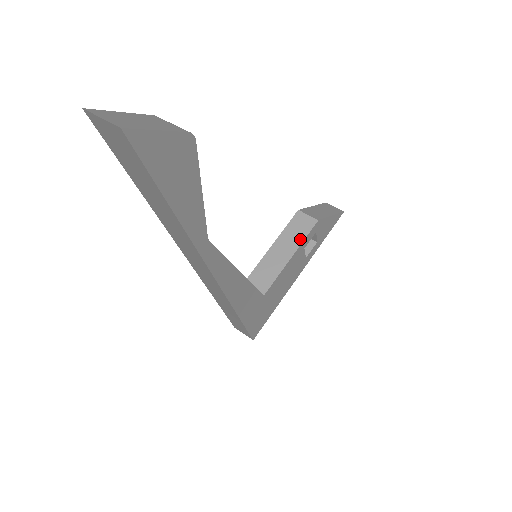
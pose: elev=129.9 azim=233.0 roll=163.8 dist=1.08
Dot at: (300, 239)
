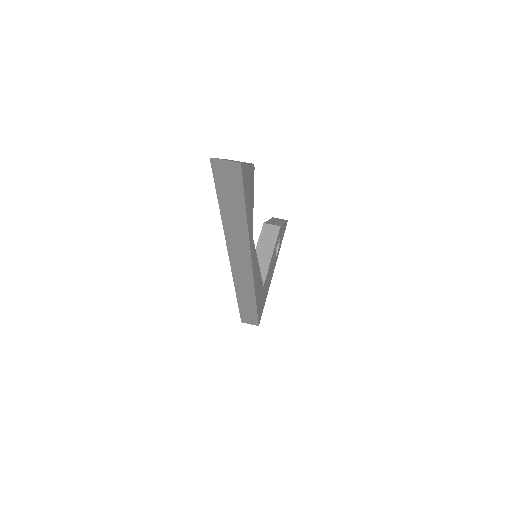
Dot at: (273, 242)
